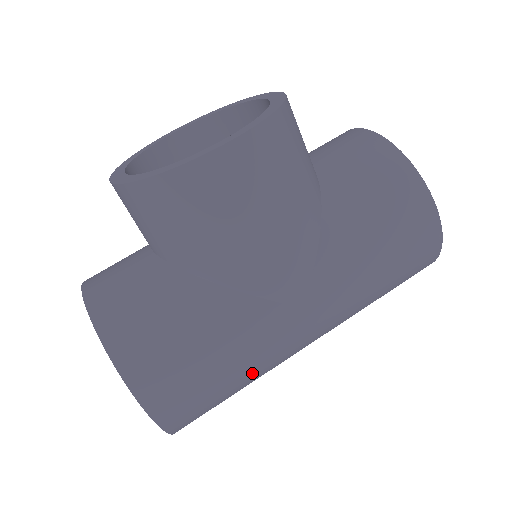
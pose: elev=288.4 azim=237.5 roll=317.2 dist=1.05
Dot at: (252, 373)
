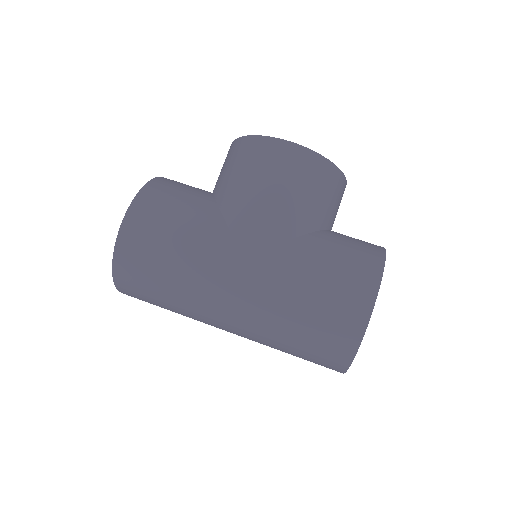
Dot at: (182, 274)
